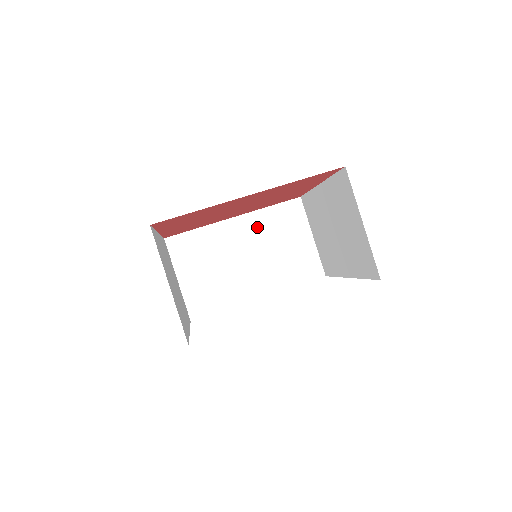
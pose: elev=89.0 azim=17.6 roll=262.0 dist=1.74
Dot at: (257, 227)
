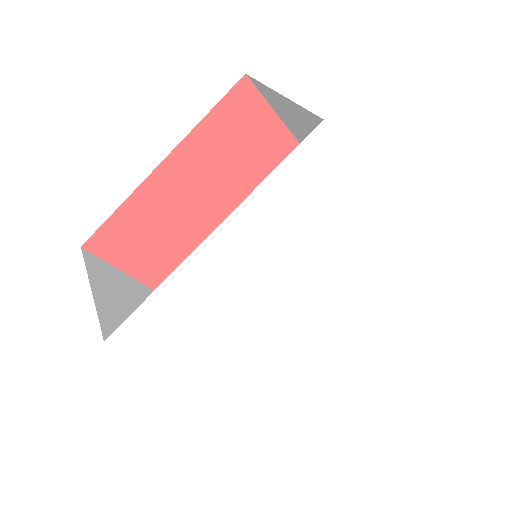
Dot at: occluded
